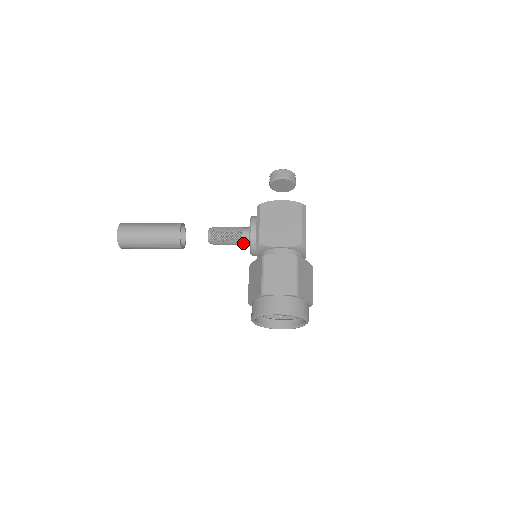
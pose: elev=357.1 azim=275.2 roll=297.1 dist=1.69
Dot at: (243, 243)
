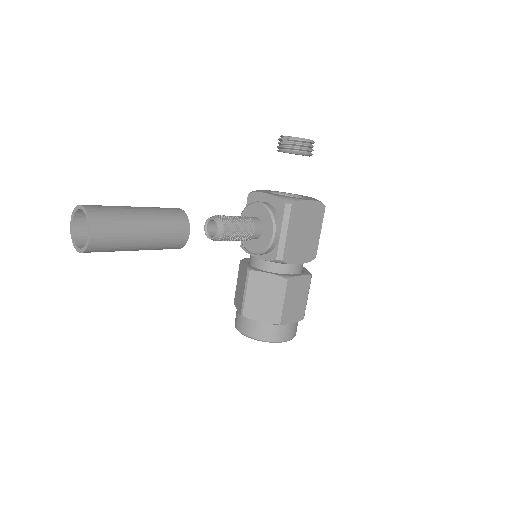
Dot at: occluded
